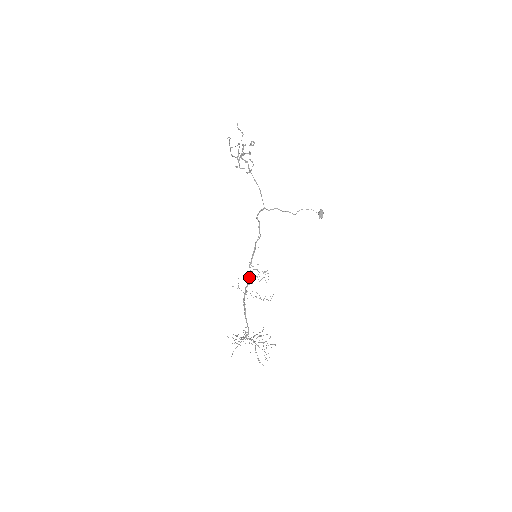
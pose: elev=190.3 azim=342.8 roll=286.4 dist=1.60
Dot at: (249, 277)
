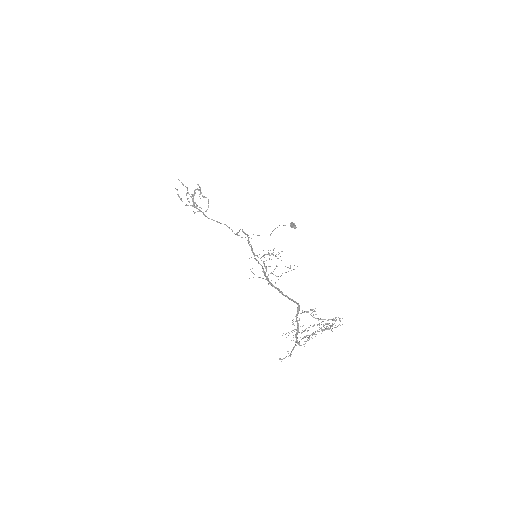
Dot at: occluded
